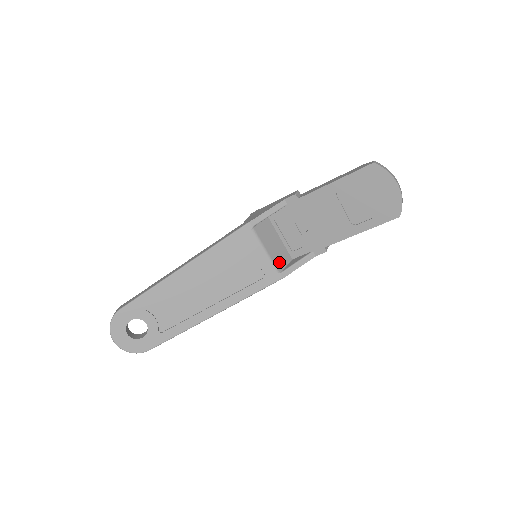
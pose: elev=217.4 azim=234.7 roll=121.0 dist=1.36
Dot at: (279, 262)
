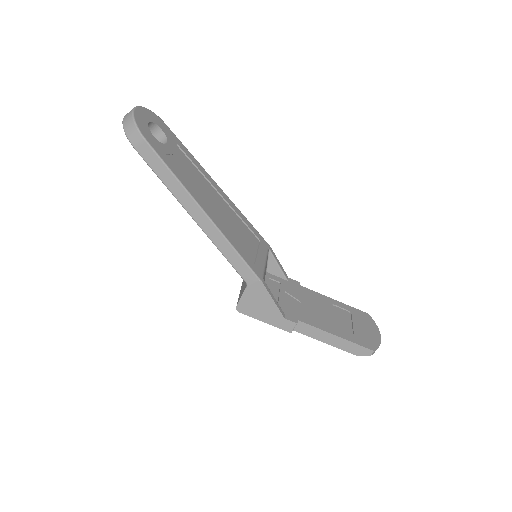
Dot at: occluded
